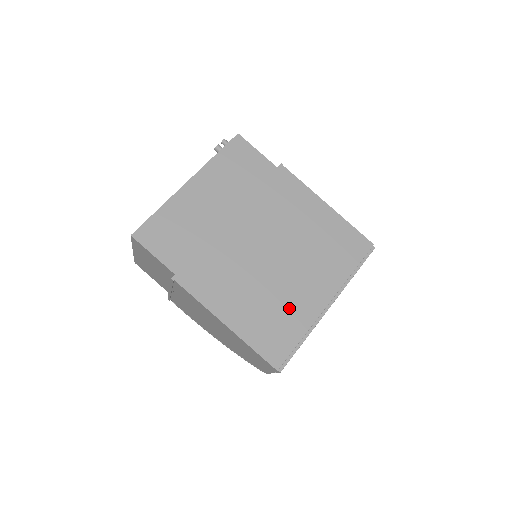
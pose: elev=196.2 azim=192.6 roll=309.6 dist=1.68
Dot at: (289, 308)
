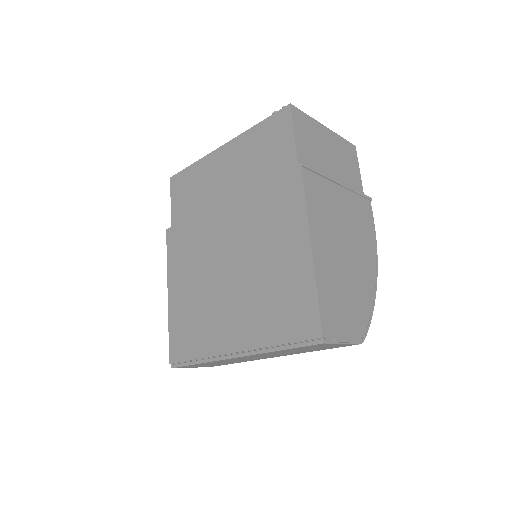
Dot at: (207, 324)
